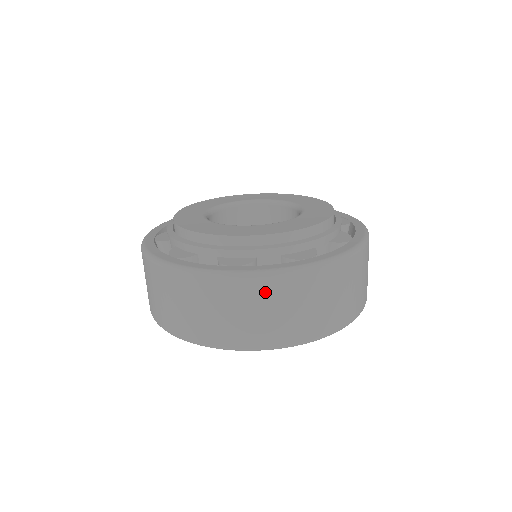
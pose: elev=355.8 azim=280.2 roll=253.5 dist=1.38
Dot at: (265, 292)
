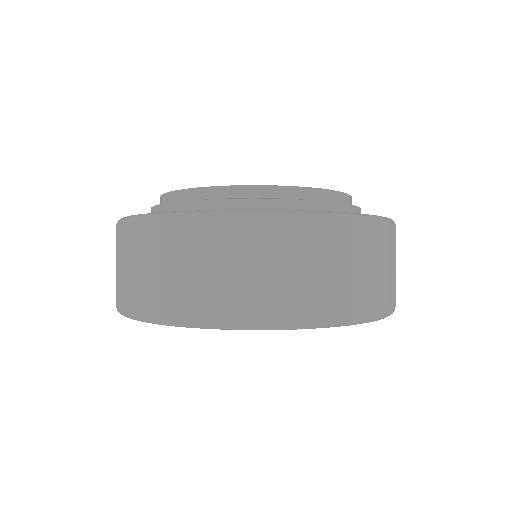
Dot at: (296, 238)
